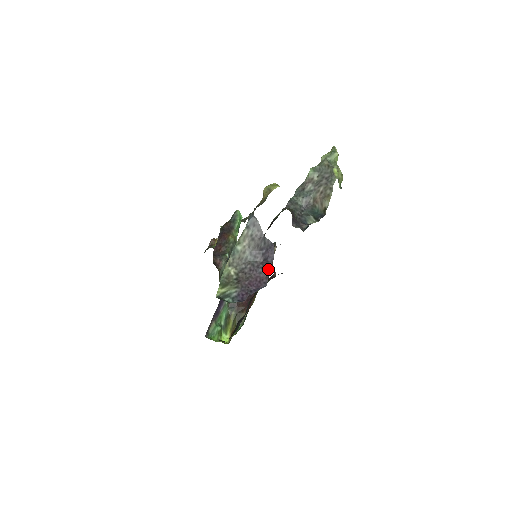
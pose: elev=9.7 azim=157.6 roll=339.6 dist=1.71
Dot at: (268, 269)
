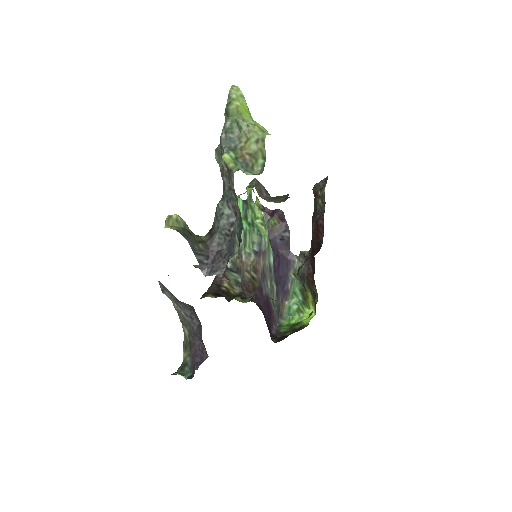
Dot at: (201, 338)
